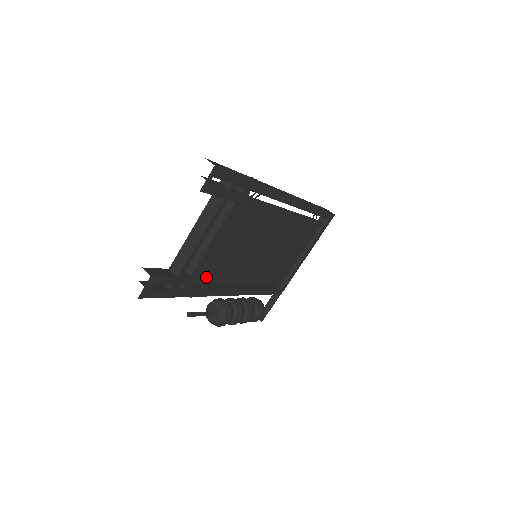
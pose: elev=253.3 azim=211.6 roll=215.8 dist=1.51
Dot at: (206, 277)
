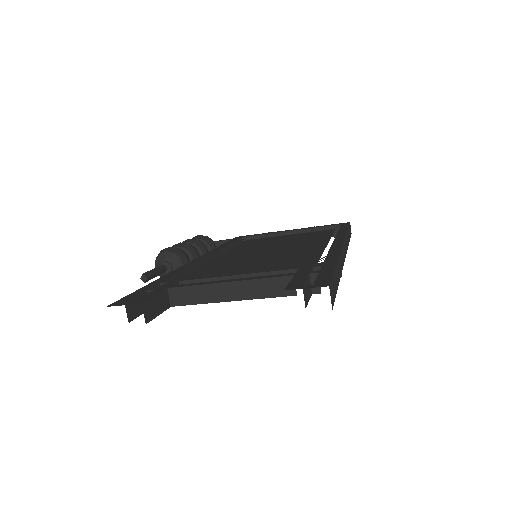
Dot at: occluded
